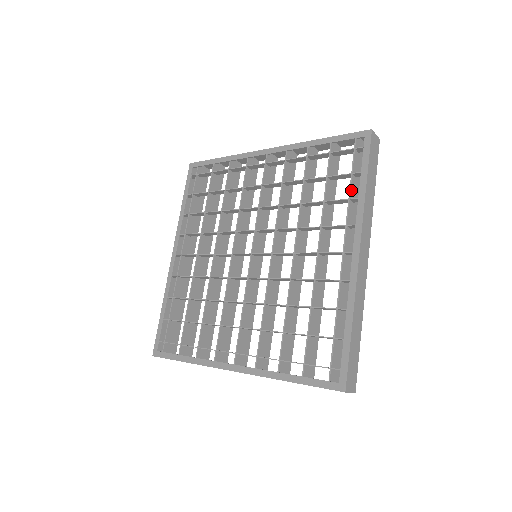
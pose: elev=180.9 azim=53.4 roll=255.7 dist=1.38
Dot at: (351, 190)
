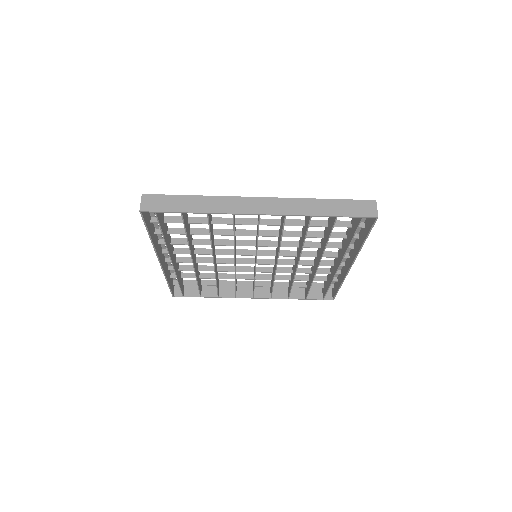
Dot at: occluded
